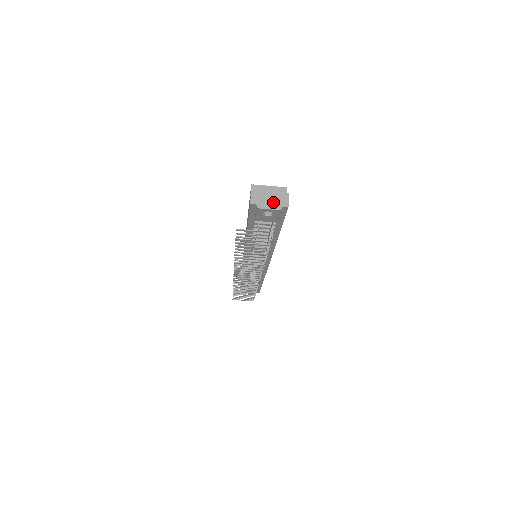
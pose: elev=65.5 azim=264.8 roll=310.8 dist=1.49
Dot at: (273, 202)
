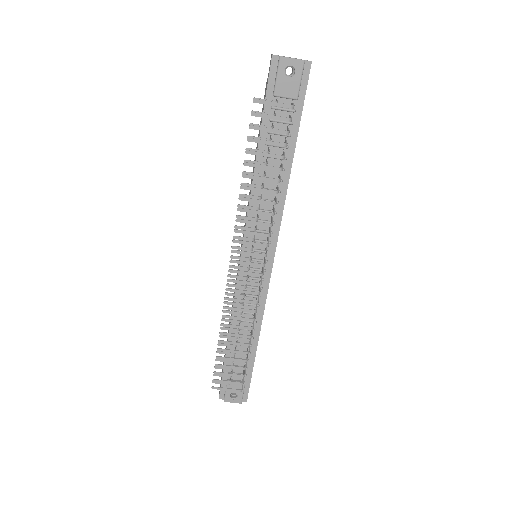
Dot at: (295, 58)
